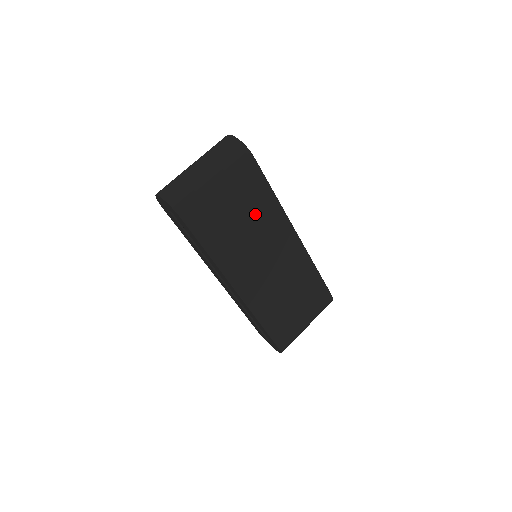
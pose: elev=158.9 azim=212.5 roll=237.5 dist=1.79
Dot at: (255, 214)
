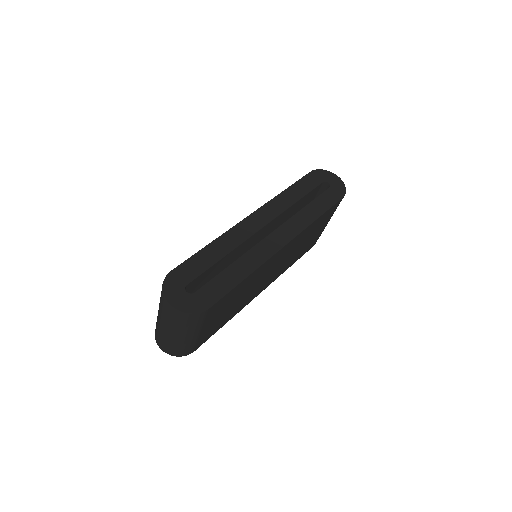
Dot at: (240, 293)
